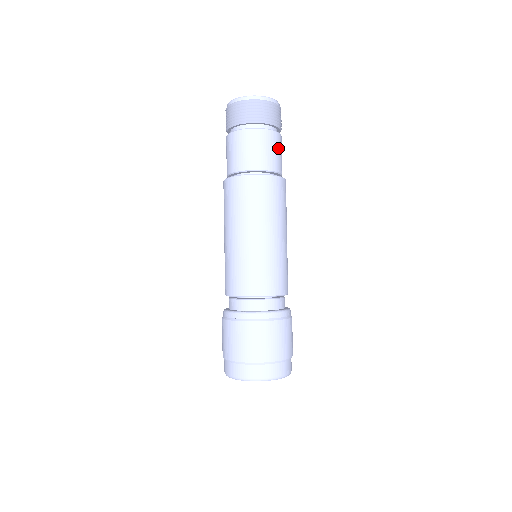
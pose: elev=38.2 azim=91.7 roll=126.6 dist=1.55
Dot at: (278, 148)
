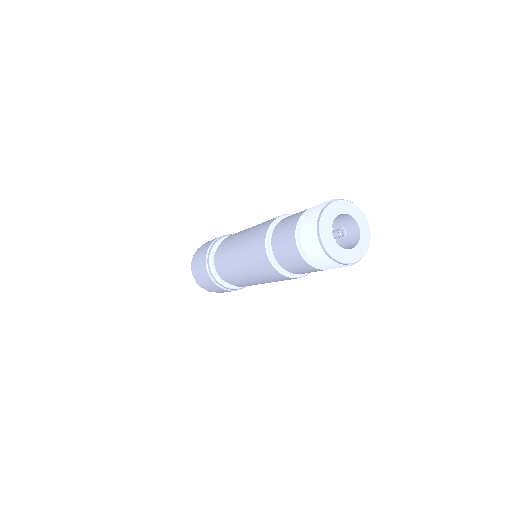
Dot at: occluded
